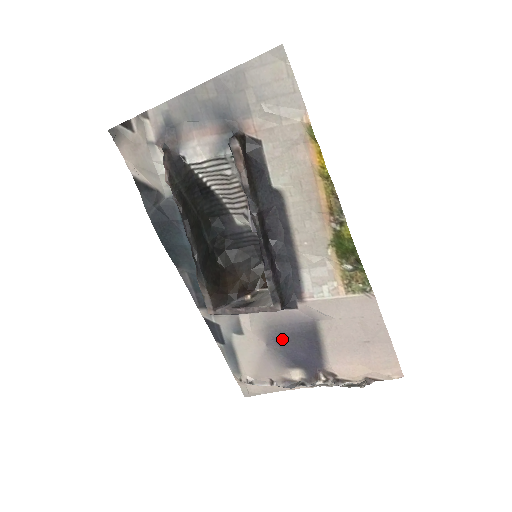
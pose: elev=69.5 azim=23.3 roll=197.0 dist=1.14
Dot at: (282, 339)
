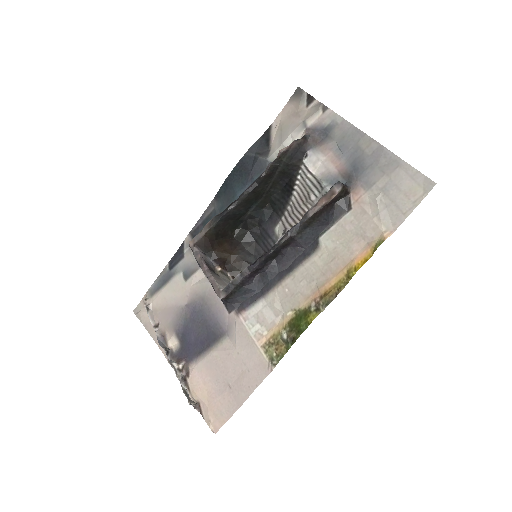
Dot at: (197, 315)
